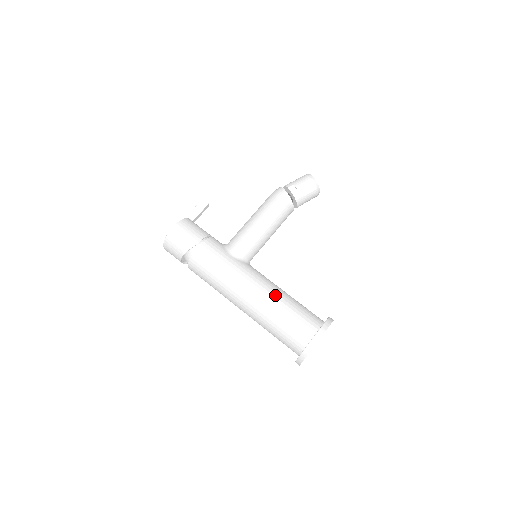
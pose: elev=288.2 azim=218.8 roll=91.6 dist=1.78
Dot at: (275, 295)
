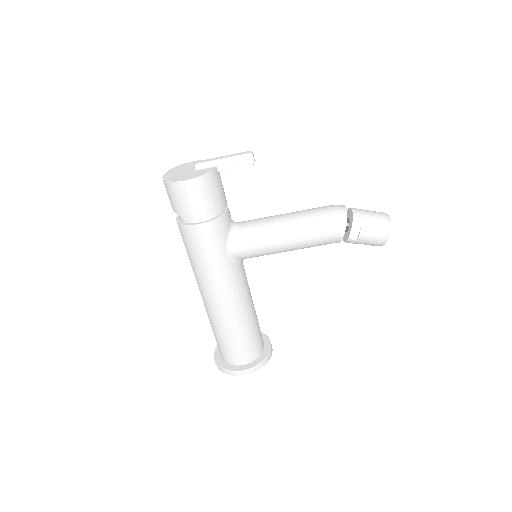
Dot at: (238, 317)
